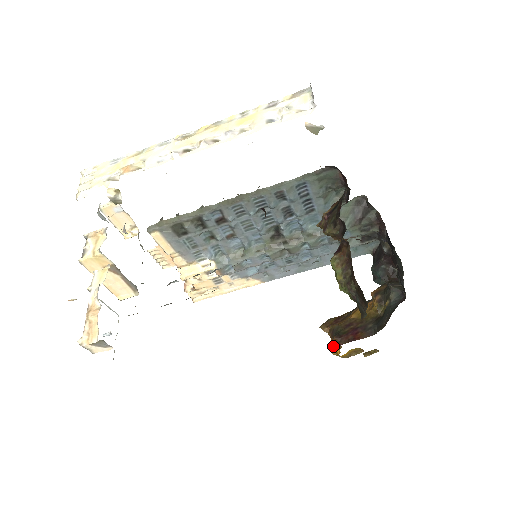
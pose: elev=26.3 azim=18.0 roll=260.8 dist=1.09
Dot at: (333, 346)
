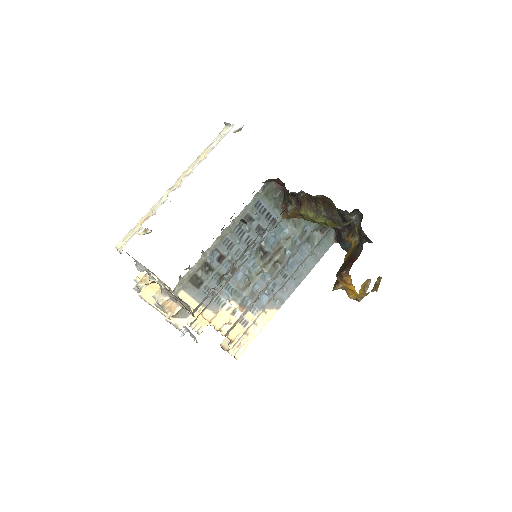
Dot at: (349, 292)
